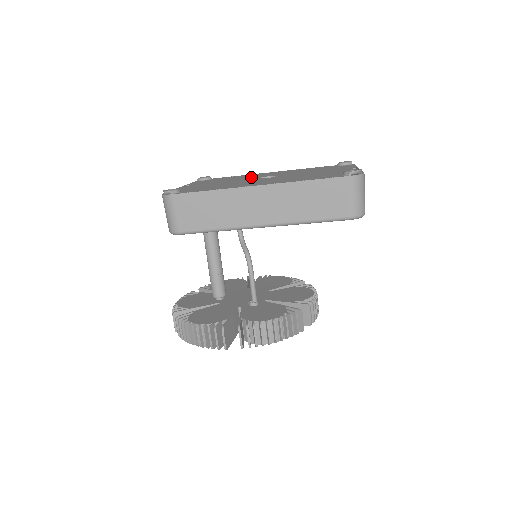
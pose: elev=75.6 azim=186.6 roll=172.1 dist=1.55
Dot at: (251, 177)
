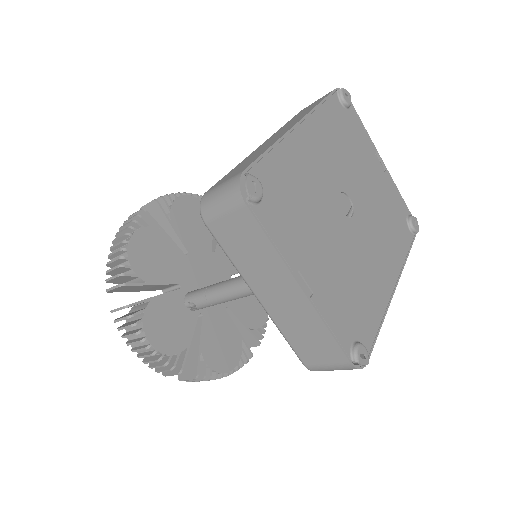
Dot at: (324, 196)
